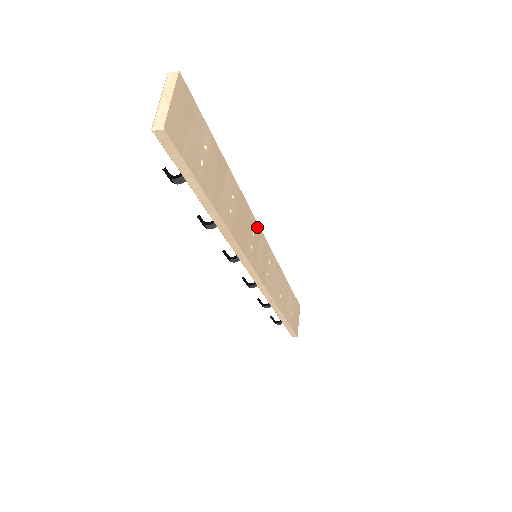
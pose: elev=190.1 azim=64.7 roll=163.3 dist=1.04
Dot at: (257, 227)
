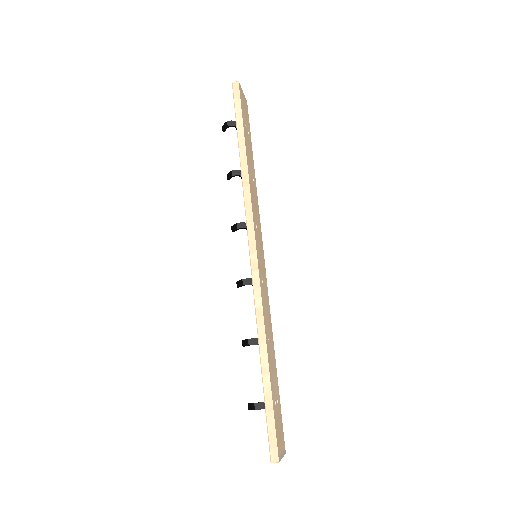
Dot at: (261, 240)
